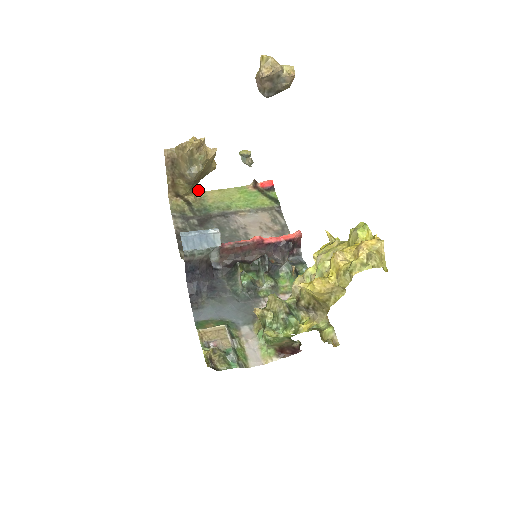
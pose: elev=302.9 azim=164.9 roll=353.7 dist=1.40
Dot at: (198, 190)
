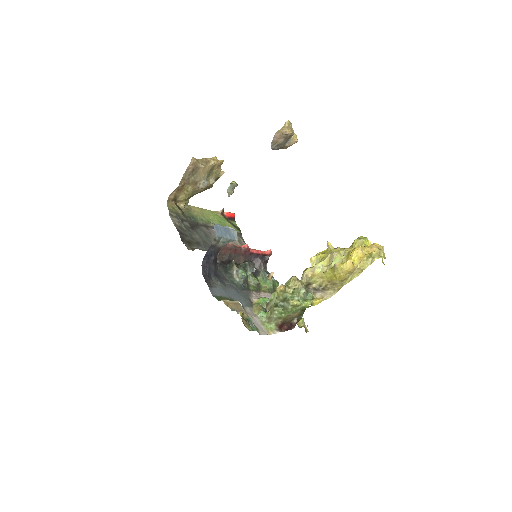
Dot at: (188, 201)
